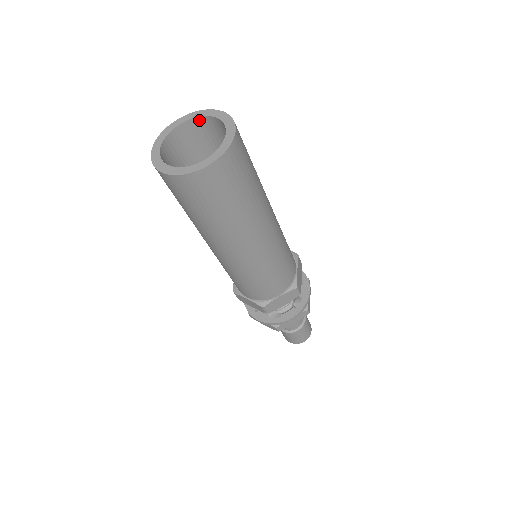
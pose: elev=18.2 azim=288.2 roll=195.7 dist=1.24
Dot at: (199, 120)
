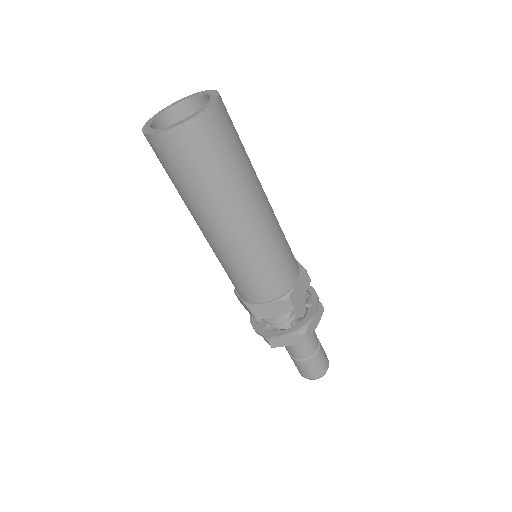
Dot at: (200, 99)
